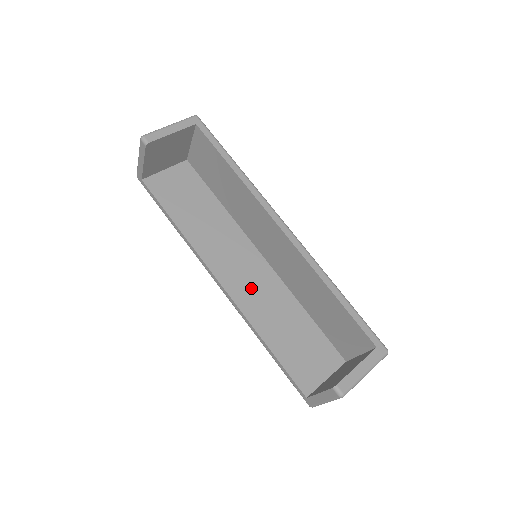
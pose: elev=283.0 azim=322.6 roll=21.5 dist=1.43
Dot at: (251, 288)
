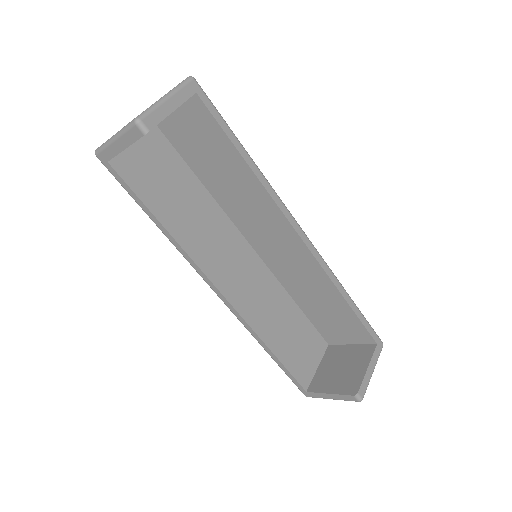
Dot at: (249, 291)
